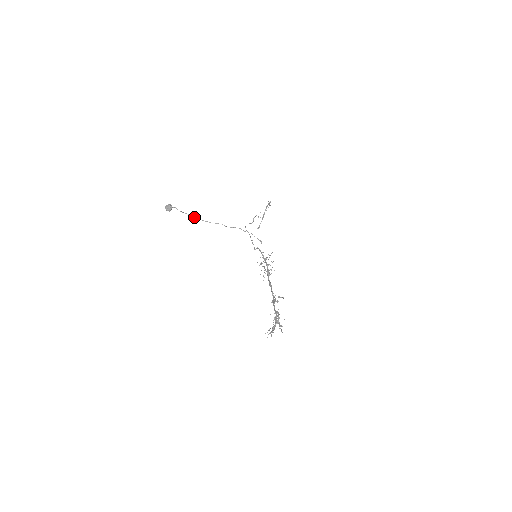
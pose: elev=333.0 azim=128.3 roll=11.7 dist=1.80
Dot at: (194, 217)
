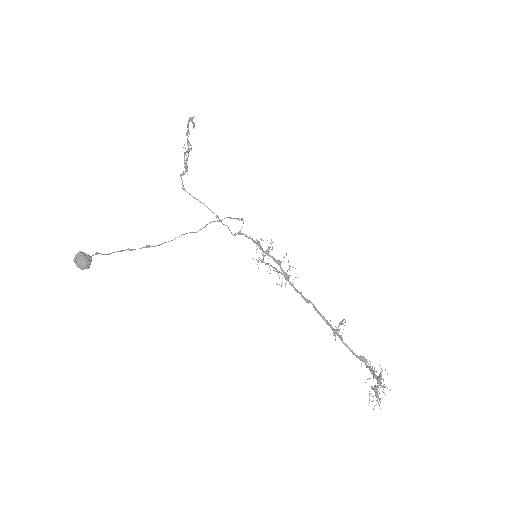
Dot at: occluded
